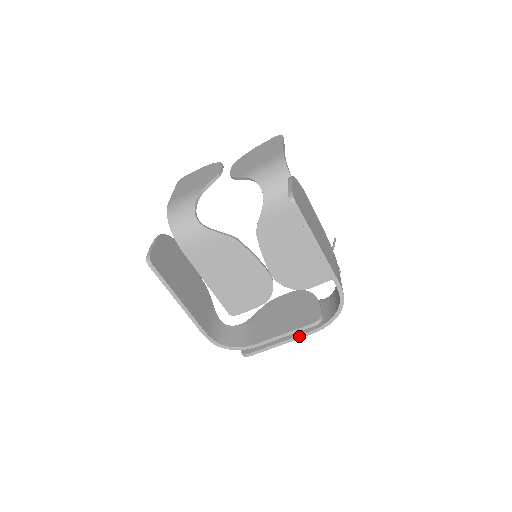
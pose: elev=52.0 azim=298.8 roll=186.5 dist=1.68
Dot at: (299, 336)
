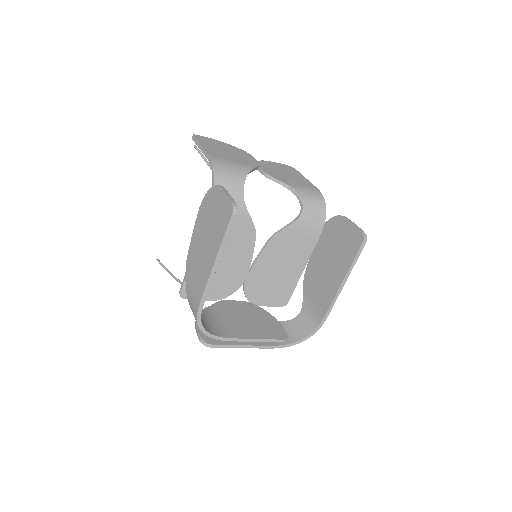
Dot at: (264, 346)
